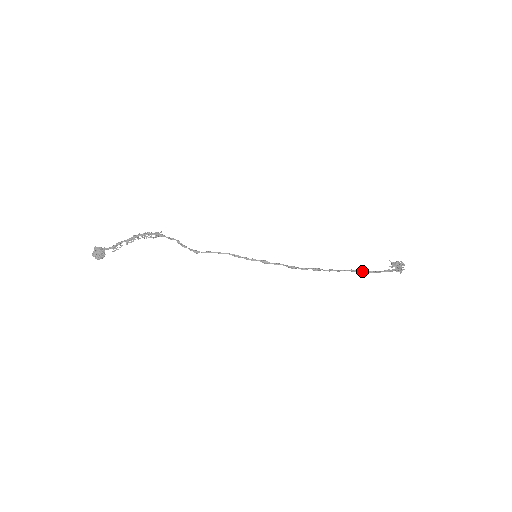
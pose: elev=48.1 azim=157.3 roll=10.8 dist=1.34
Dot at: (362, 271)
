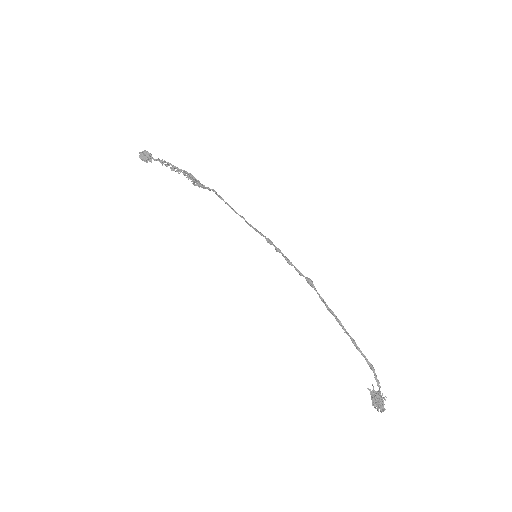
Dot at: (348, 334)
